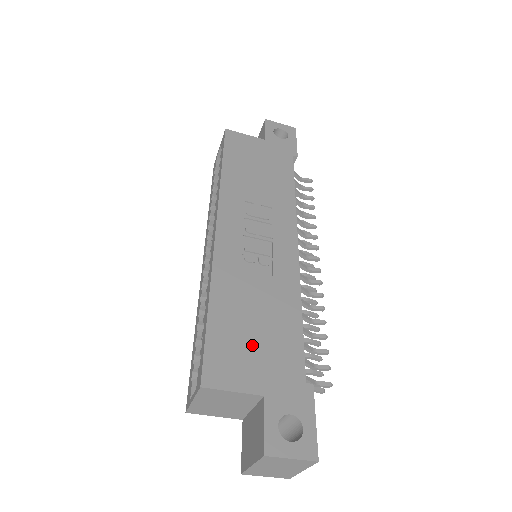
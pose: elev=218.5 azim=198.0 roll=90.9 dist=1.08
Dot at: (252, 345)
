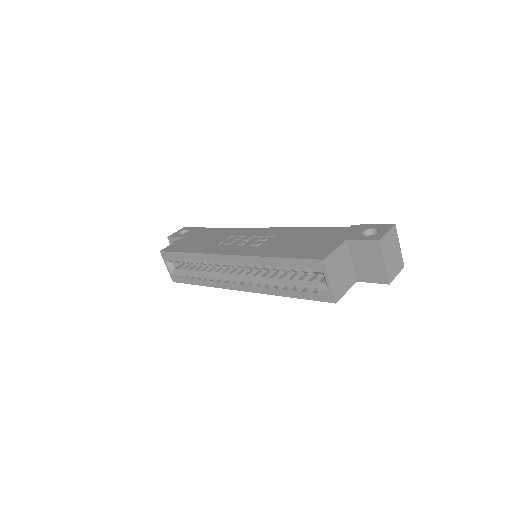
Dot at: (313, 243)
